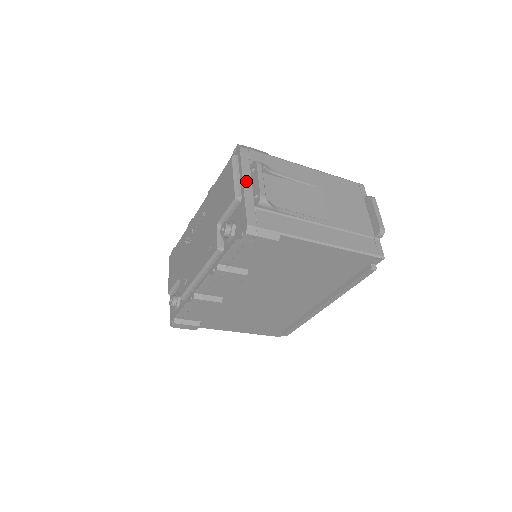
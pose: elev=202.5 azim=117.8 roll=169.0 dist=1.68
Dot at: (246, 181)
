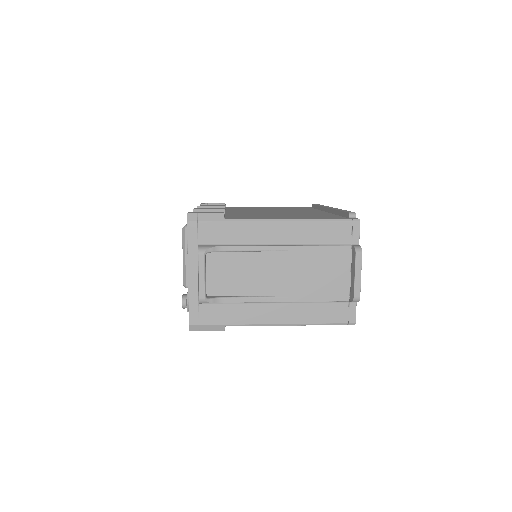
Dot at: (191, 270)
